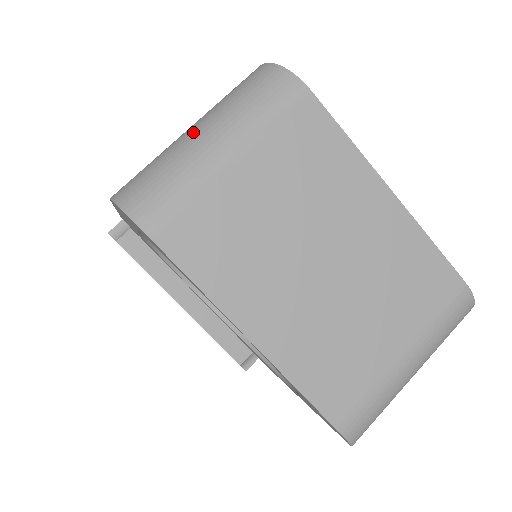
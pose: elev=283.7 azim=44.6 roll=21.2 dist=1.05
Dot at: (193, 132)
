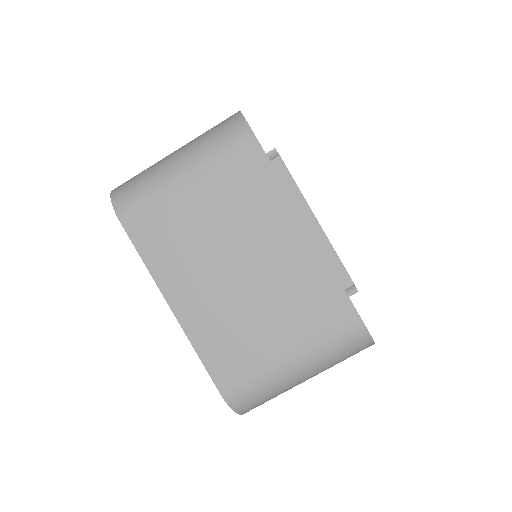
Dot at: (172, 154)
